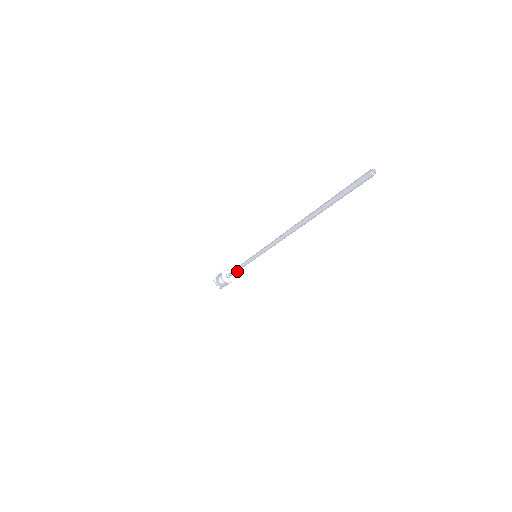
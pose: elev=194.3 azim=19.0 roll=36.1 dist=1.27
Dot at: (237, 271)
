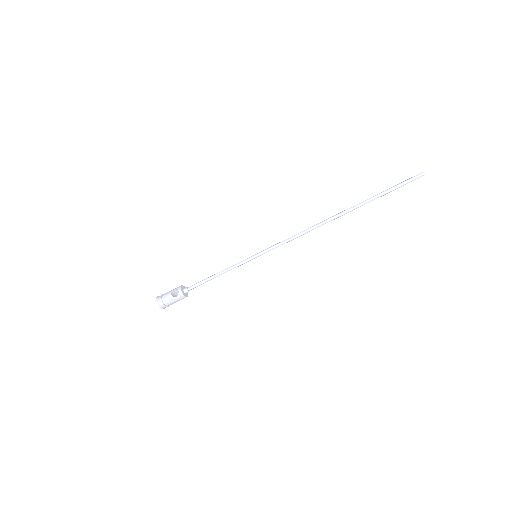
Dot at: (208, 280)
